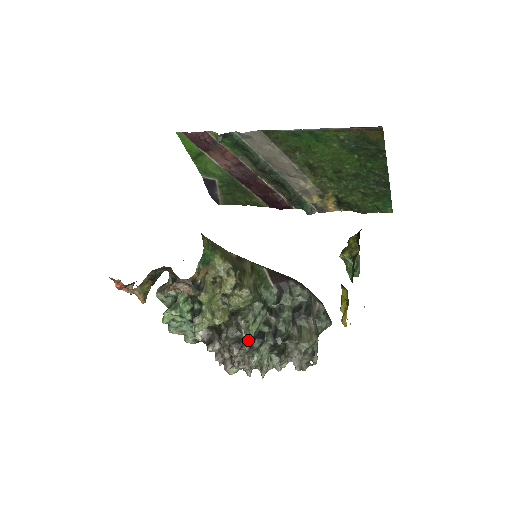
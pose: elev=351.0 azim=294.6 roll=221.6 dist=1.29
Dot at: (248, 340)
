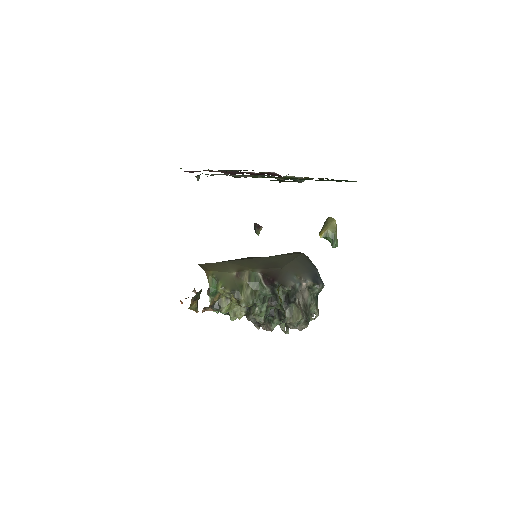
Dot at: (262, 322)
